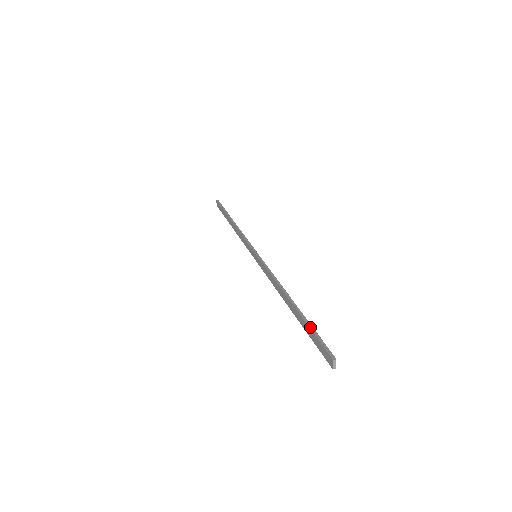
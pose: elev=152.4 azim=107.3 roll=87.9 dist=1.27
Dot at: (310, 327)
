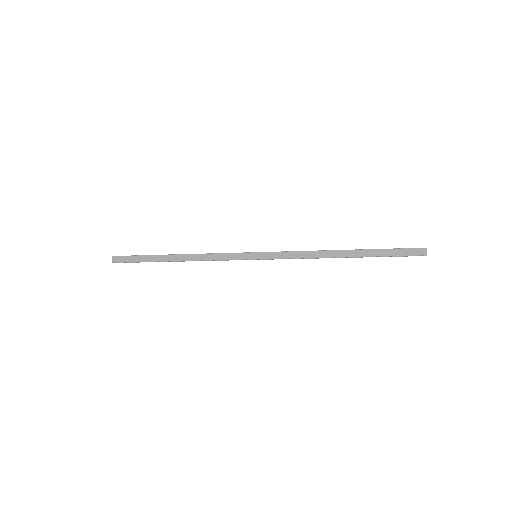
Dot at: occluded
